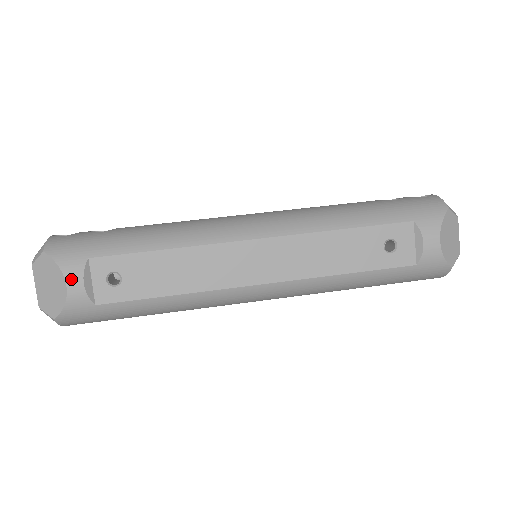
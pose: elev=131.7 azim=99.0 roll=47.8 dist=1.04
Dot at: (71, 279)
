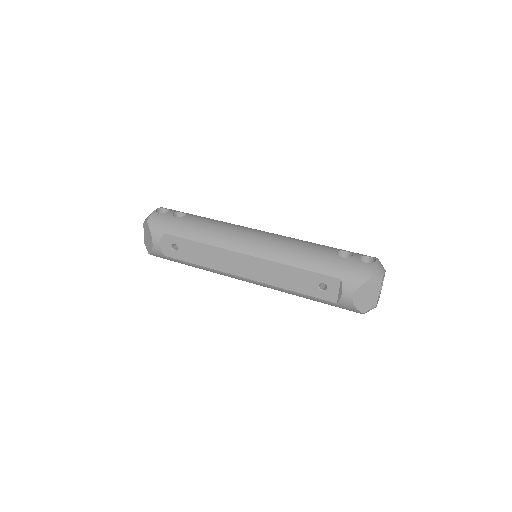
Dot at: (155, 241)
